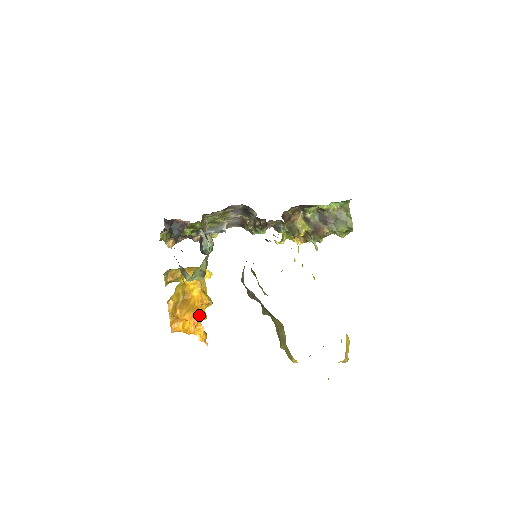
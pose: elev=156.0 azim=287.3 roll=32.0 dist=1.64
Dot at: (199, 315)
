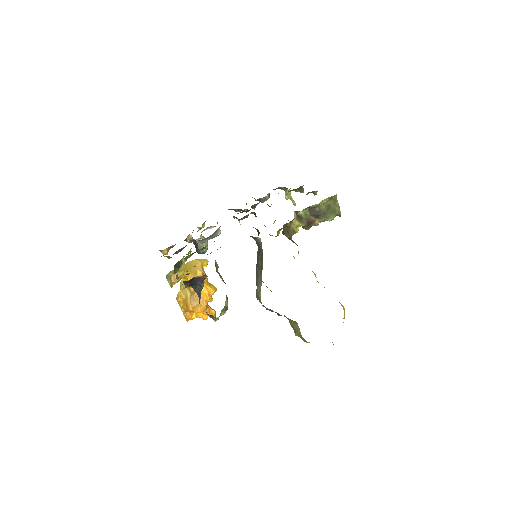
Dot at: occluded
